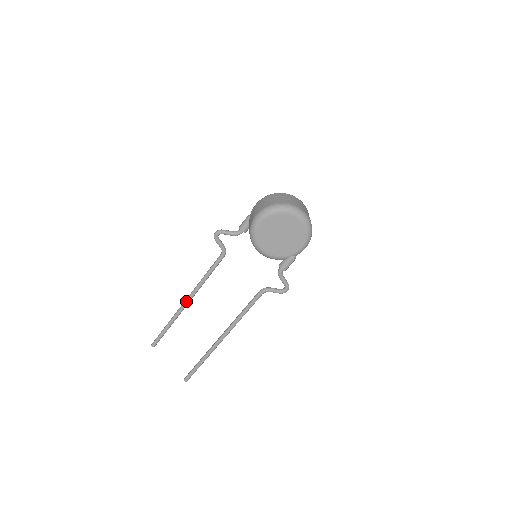
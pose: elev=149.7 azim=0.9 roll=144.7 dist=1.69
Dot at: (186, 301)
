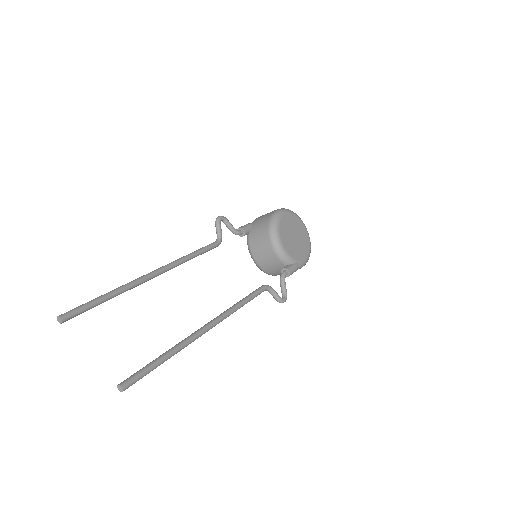
Dot at: (156, 270)
